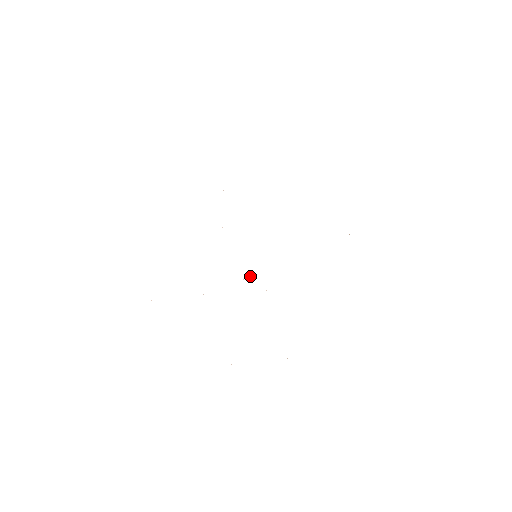
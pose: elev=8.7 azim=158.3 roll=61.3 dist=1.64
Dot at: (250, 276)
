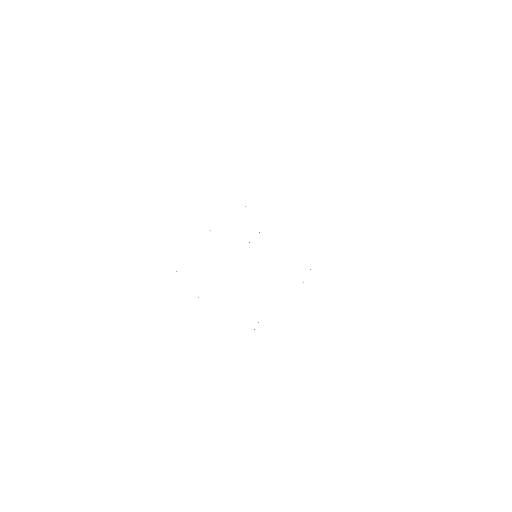
Dot at: occluded
